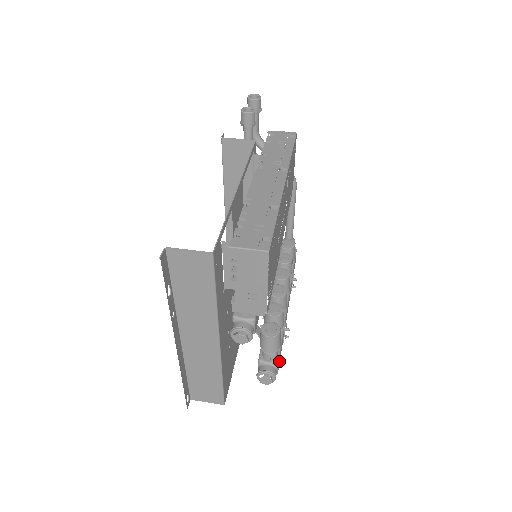
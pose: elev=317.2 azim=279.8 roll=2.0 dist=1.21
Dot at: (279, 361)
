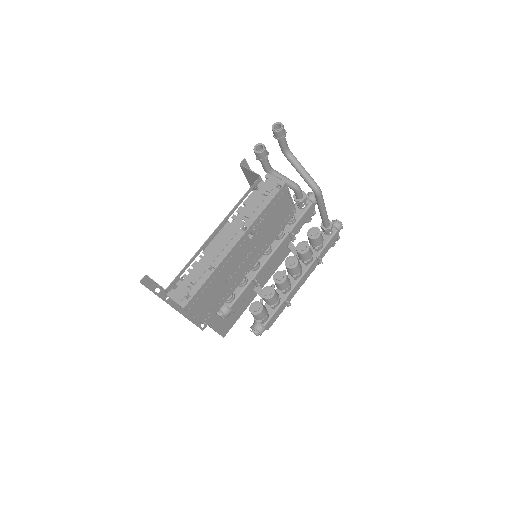
Dot at: (271, 323)
